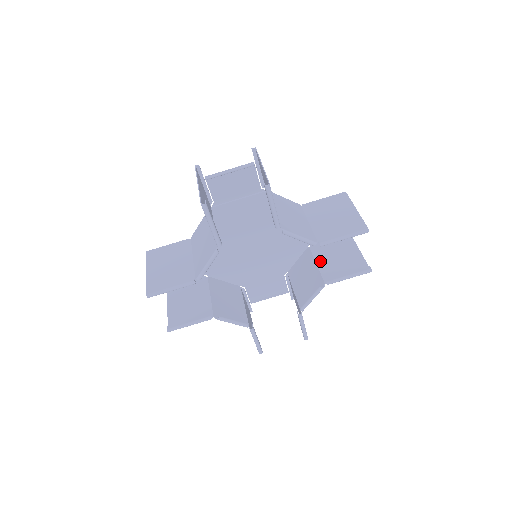
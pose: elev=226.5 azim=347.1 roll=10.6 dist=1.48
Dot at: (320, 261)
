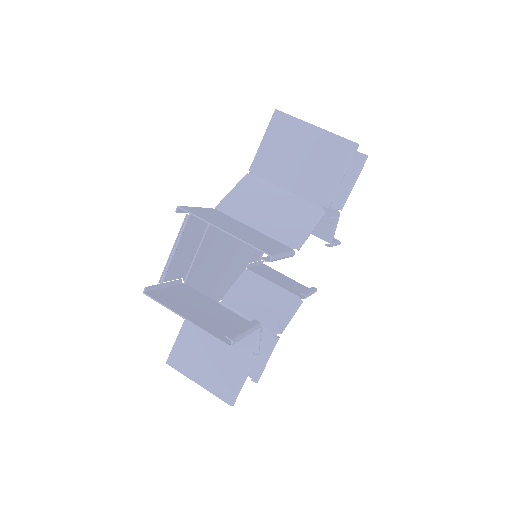
Dot at: occluded
